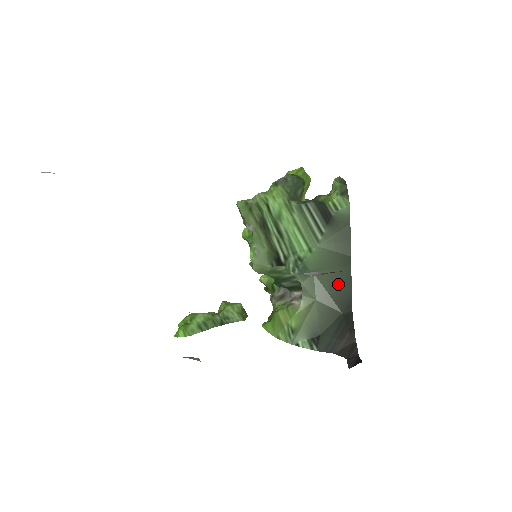
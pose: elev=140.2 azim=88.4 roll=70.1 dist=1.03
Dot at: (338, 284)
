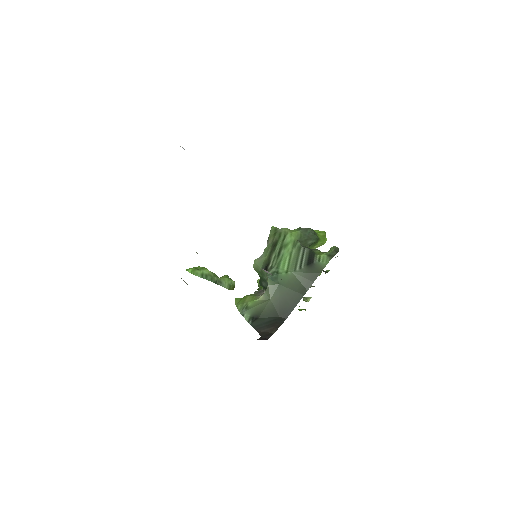
Dot at: (289, 300)
